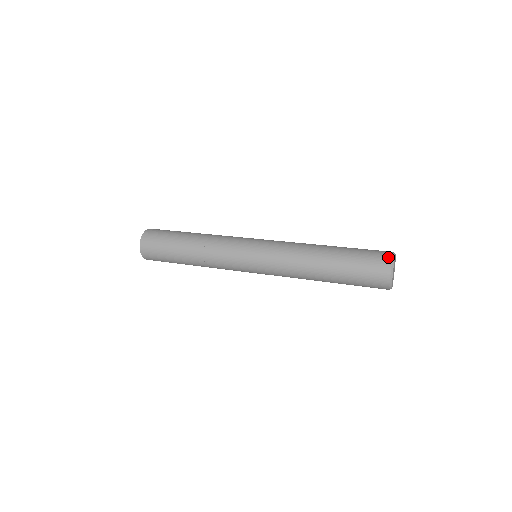
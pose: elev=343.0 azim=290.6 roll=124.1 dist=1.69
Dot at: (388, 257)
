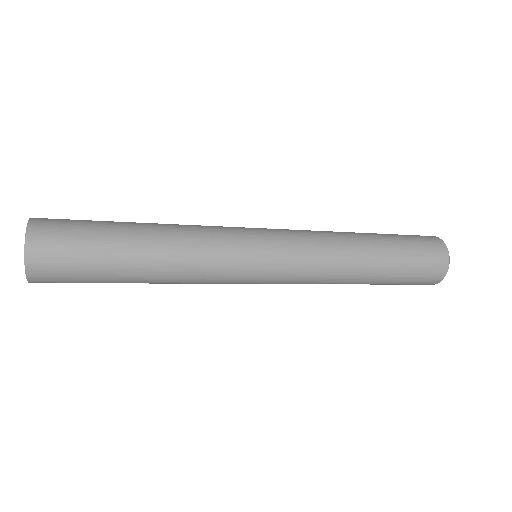
Dot at: (445, 254)
